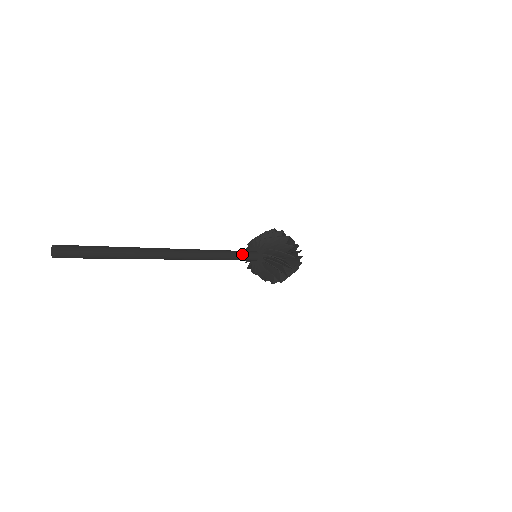
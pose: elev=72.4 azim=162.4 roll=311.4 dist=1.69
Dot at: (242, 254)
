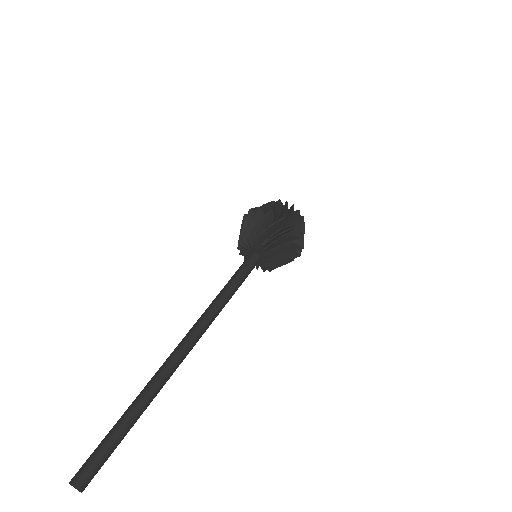
Dot at: (240, 272)
